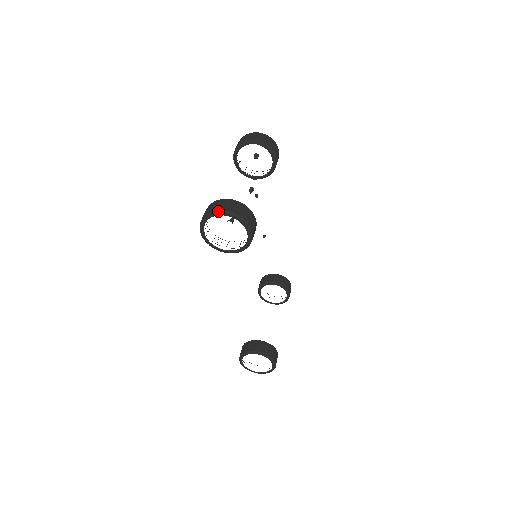
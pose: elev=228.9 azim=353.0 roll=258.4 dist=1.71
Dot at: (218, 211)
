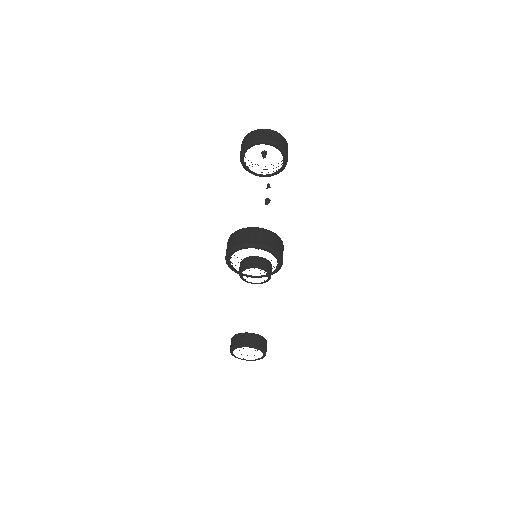
Dot at: (252, 245)
